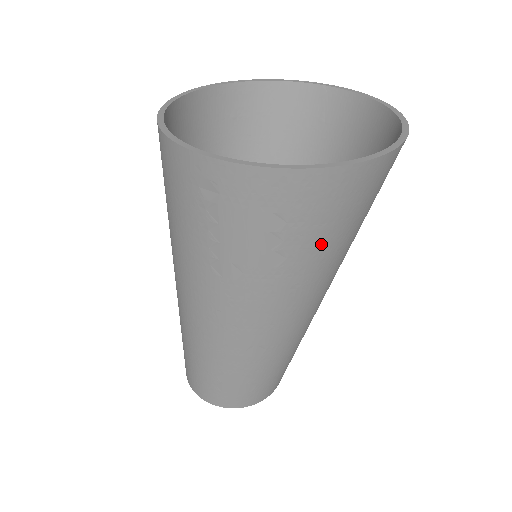
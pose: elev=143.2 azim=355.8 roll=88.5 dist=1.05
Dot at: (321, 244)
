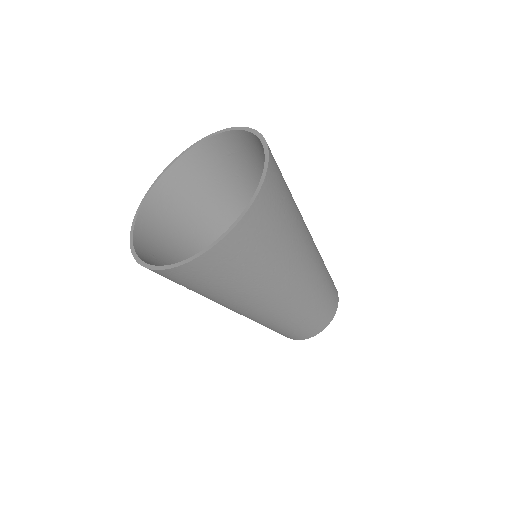
Dot at: (208, 291)
